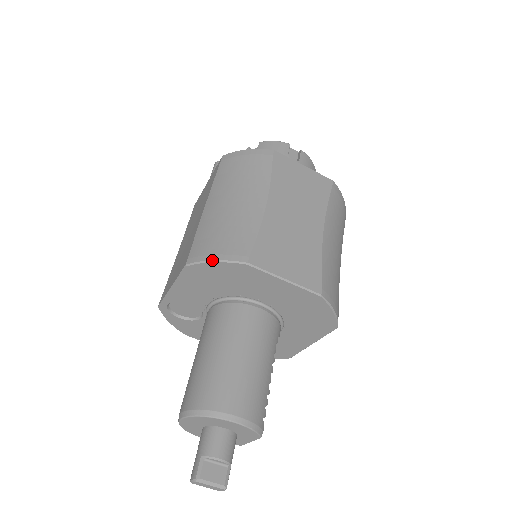
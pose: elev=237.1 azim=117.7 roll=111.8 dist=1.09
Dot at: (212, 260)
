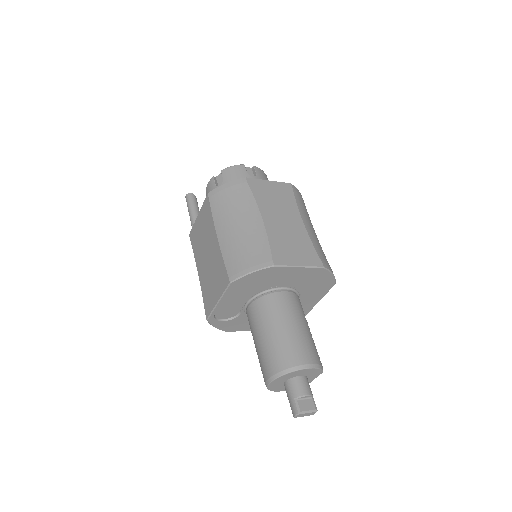
Dot at: (249, 272)
